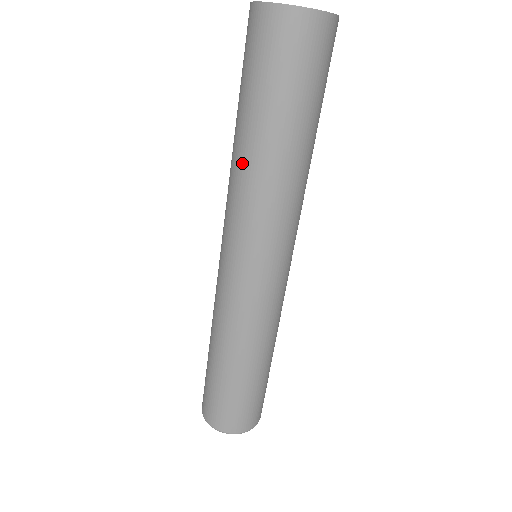
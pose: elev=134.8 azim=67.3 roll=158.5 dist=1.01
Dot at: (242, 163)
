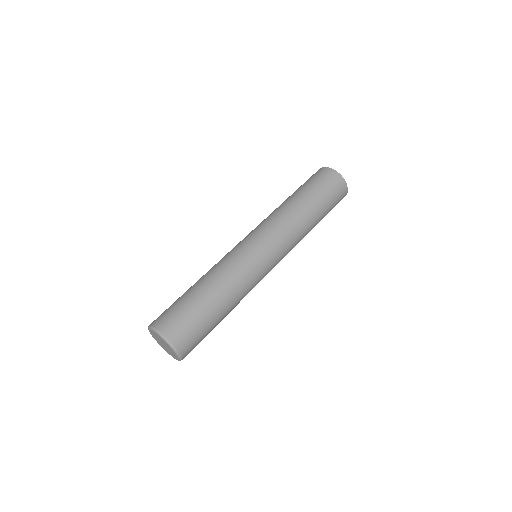
Dot at: (282, 205)
